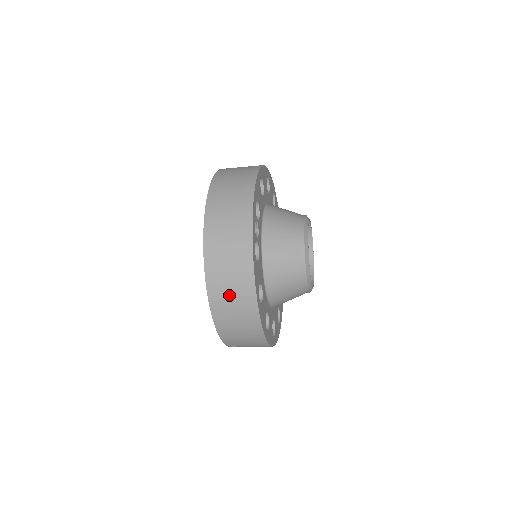
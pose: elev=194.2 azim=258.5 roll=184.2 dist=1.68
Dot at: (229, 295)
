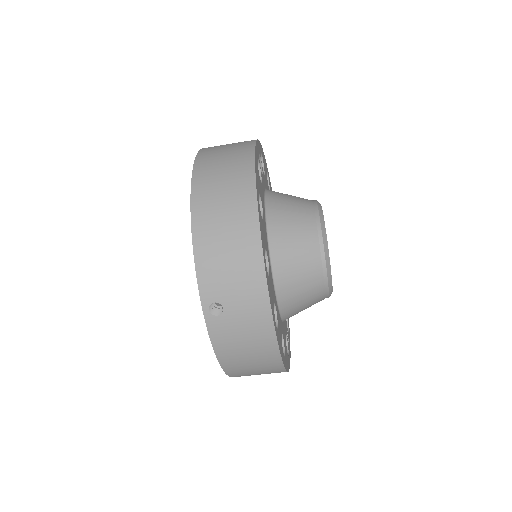
Dot at: (219, 184)
